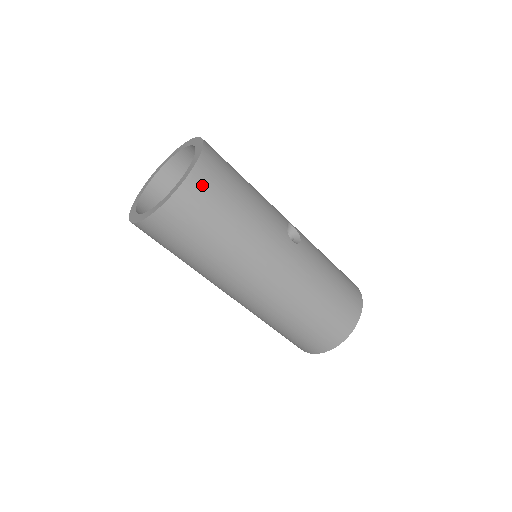
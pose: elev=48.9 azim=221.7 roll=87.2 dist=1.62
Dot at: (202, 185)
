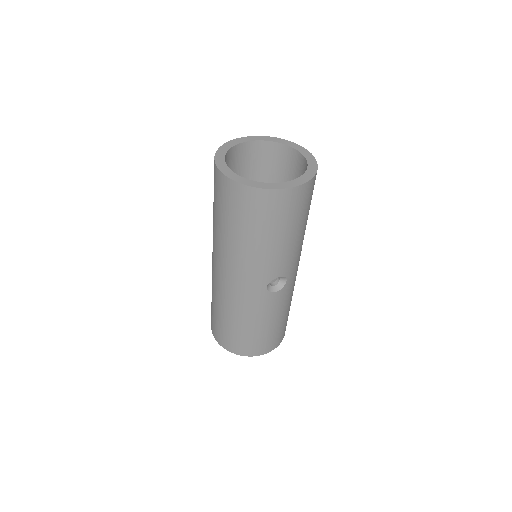
Dot at: (256, 201)
